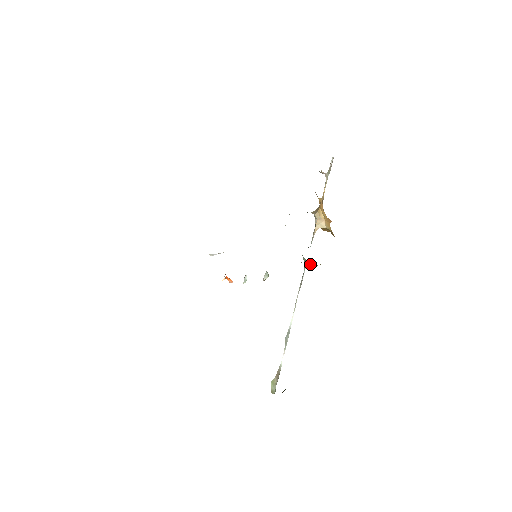
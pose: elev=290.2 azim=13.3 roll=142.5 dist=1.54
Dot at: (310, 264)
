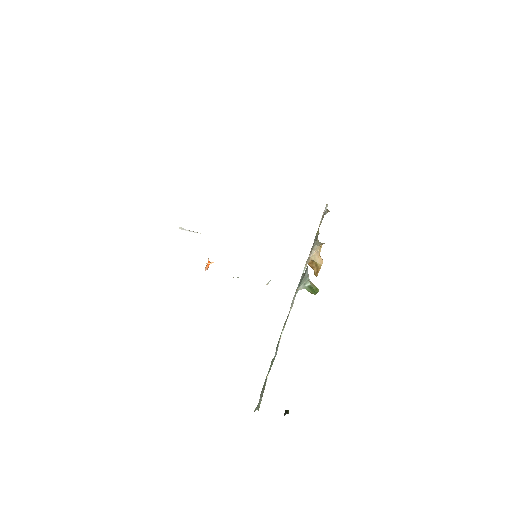
Dot at: (318, 290)
